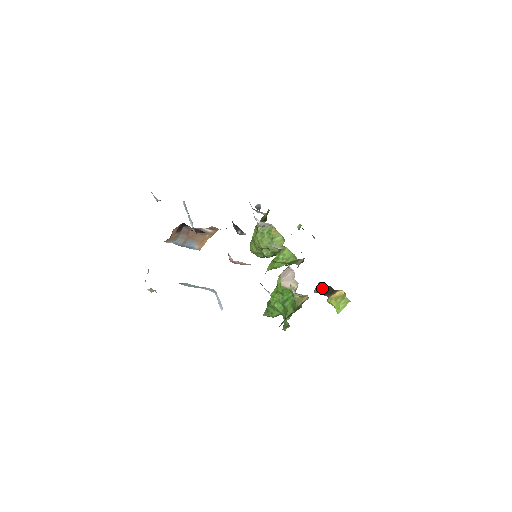
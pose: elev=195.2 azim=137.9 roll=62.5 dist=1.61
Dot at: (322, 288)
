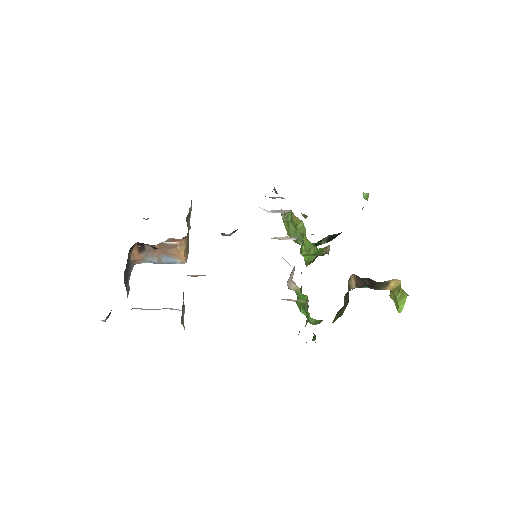
Dot at: (362, 281)
